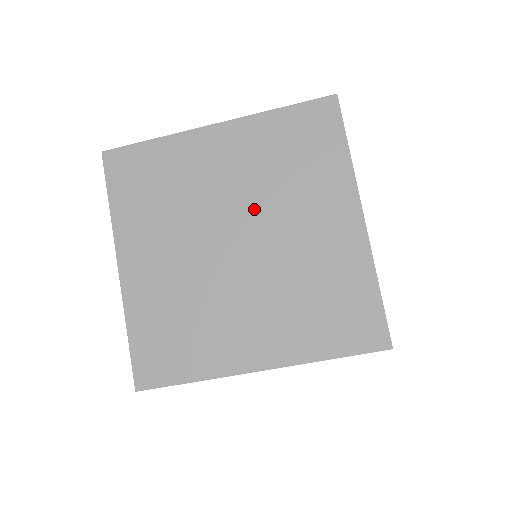
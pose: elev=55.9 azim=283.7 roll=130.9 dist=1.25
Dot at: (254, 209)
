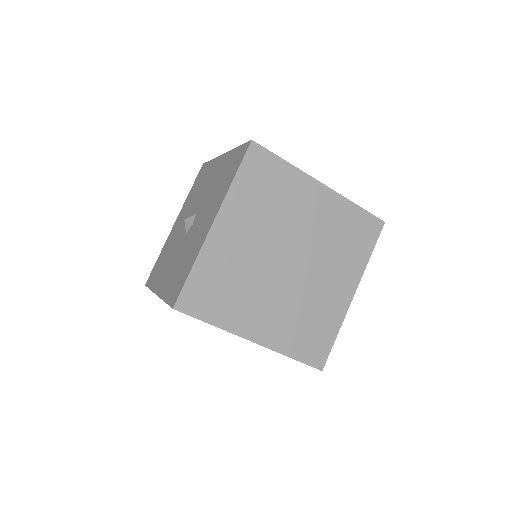
Dot at: (310, 250)
